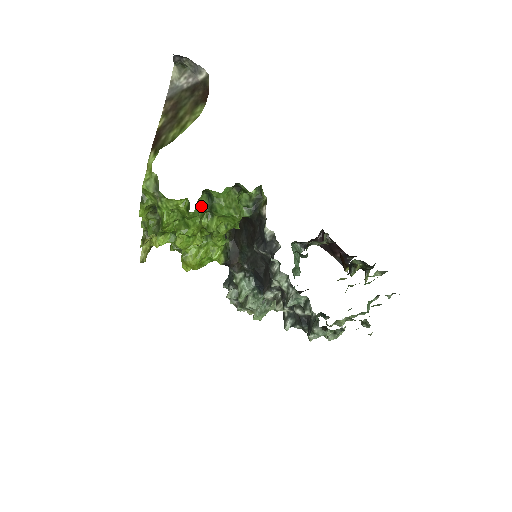
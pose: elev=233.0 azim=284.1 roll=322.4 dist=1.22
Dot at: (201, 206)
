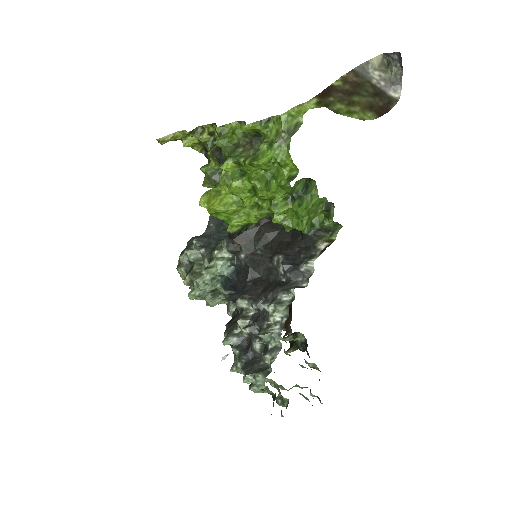
Dot at: (295, 186)
